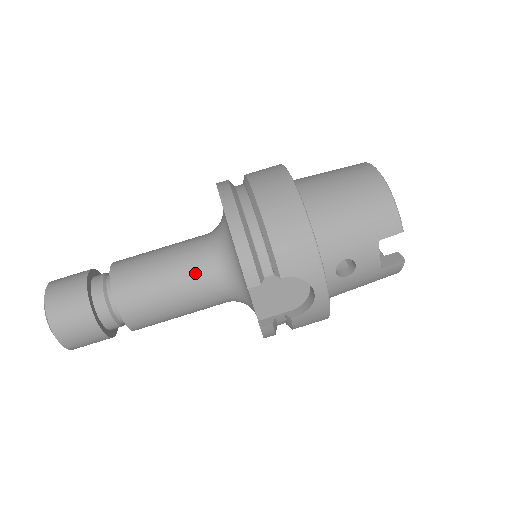
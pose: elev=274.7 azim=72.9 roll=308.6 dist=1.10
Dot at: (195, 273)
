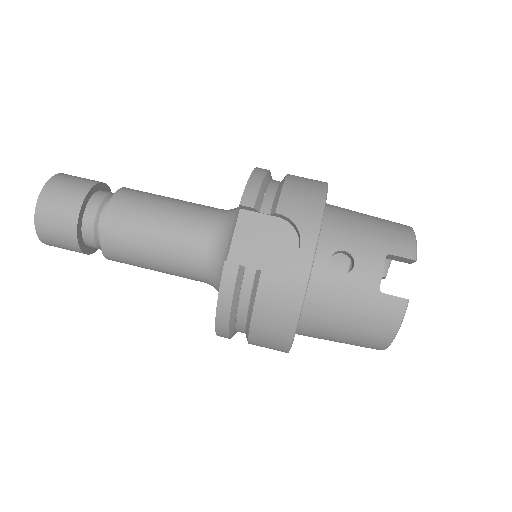
Dot at: (196, 212)
